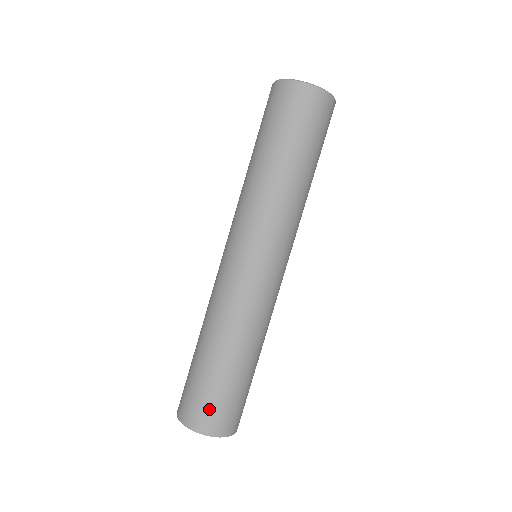
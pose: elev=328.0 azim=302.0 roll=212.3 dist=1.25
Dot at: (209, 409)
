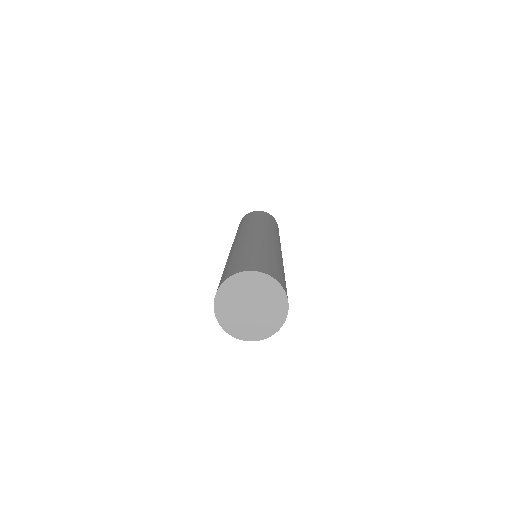
Dot at: (266, 266)
